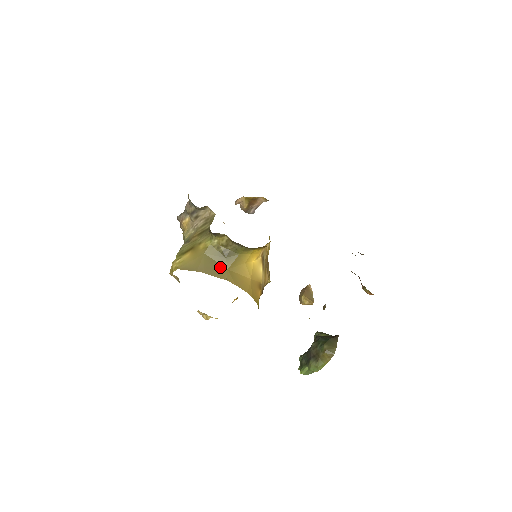
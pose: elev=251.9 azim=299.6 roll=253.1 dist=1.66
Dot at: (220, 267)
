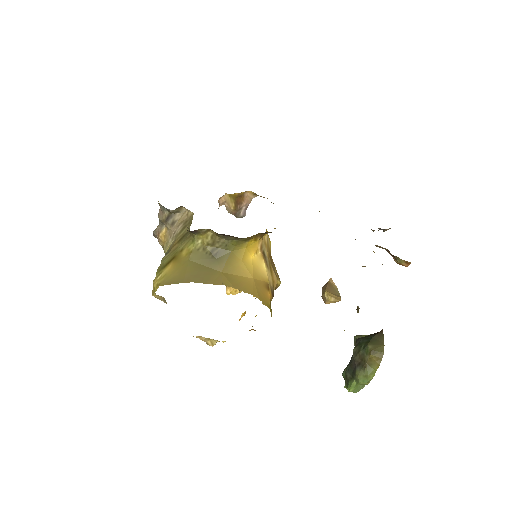
Dot at: (211, 271)
